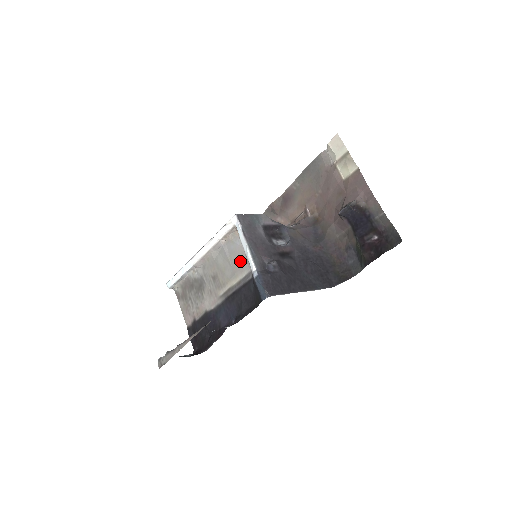
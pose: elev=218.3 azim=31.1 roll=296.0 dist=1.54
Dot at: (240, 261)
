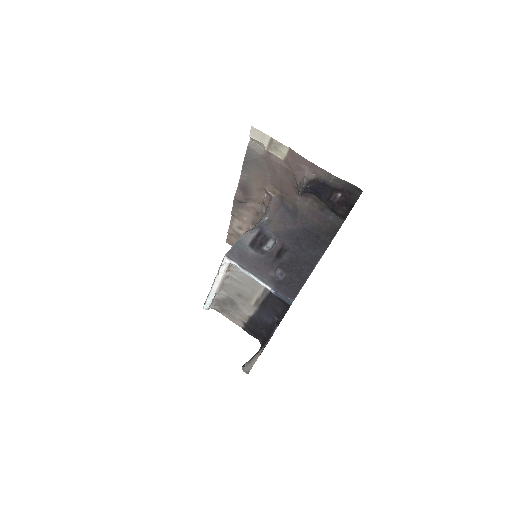
Dot at: (252, 282)
